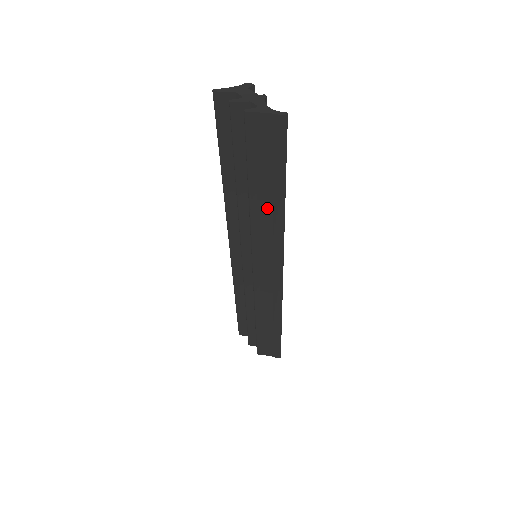
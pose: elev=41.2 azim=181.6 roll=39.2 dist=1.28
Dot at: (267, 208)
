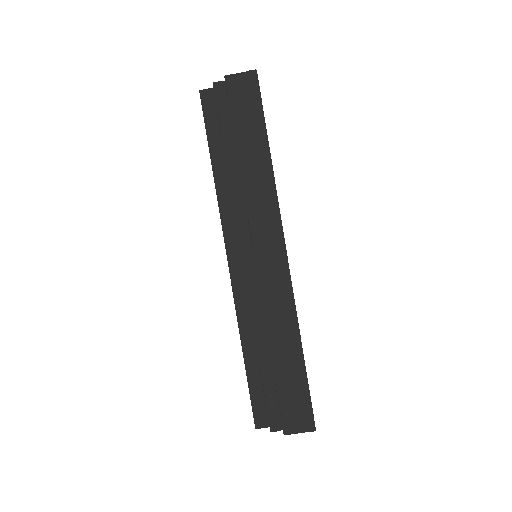
Dot at: (256, 167)
